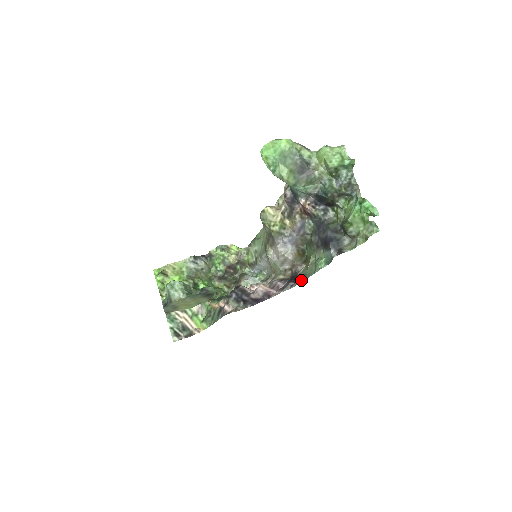
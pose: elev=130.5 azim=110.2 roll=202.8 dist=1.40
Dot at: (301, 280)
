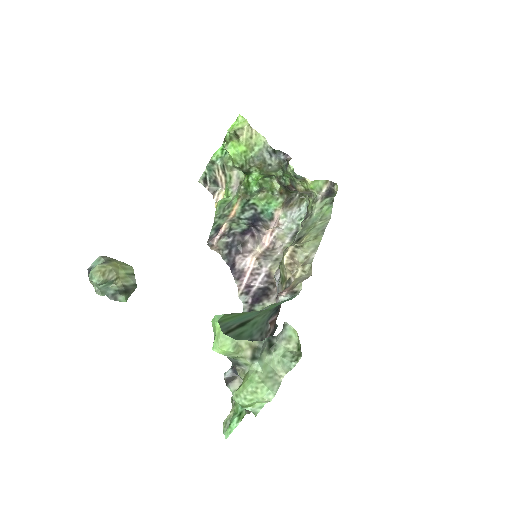
Dot at: occluded
